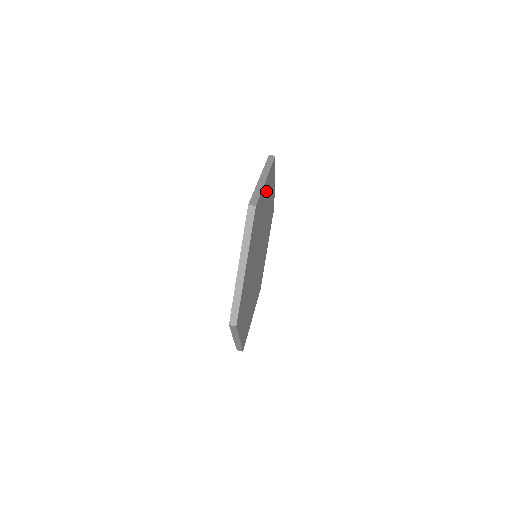
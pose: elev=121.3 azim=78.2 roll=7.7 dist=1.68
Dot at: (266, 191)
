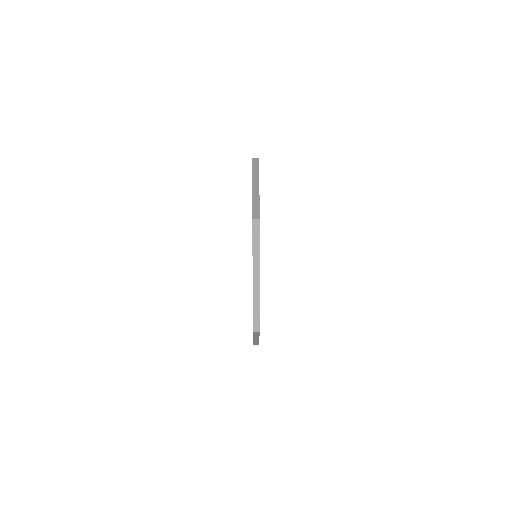
Dot at: occluded
